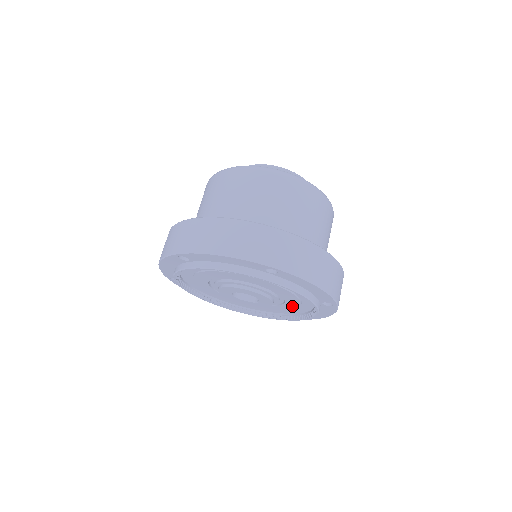
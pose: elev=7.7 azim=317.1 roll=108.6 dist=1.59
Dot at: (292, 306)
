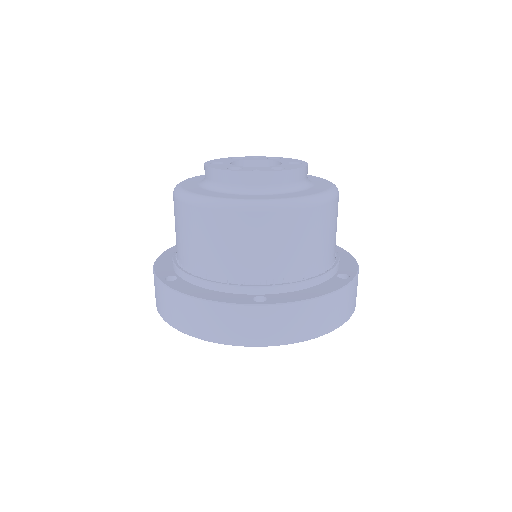
Dot at: occluded
